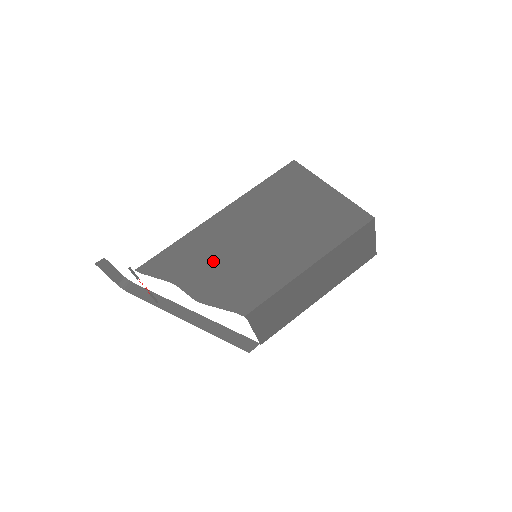
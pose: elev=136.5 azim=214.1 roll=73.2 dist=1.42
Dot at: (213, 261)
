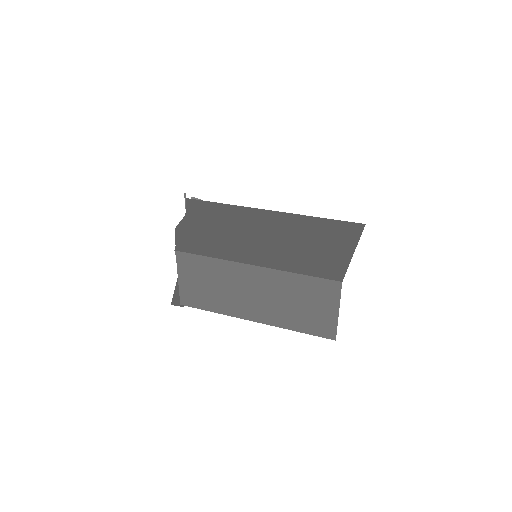
Dot at: (220, 222)
